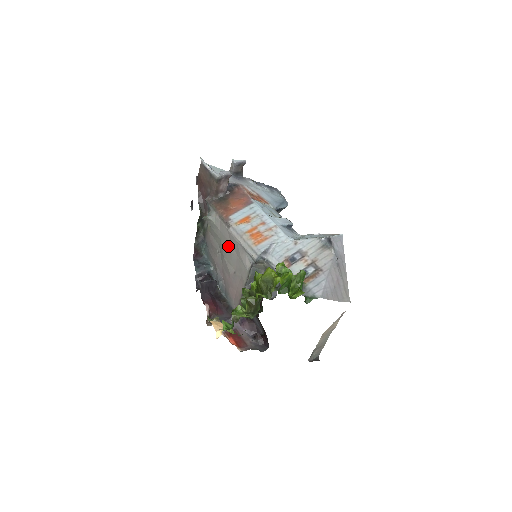
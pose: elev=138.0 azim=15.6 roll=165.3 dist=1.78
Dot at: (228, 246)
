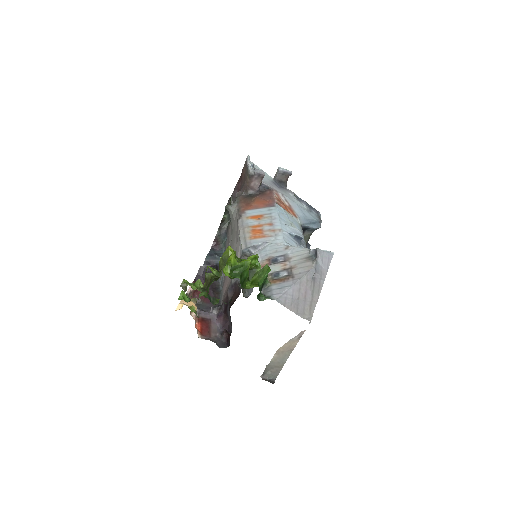
Dot at: (234, 237)
